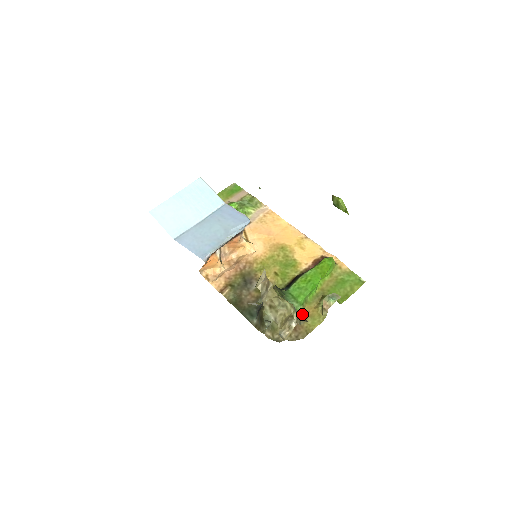
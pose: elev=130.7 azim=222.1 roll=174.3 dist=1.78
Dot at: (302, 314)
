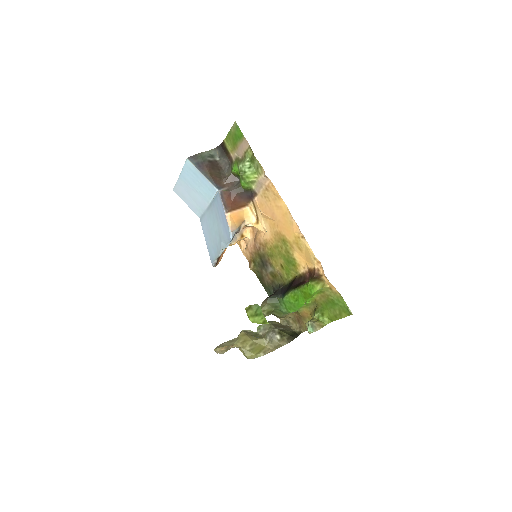
Dot at: (302, 314)
